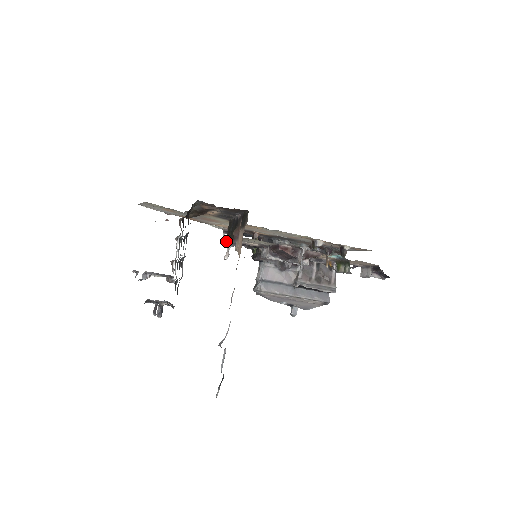
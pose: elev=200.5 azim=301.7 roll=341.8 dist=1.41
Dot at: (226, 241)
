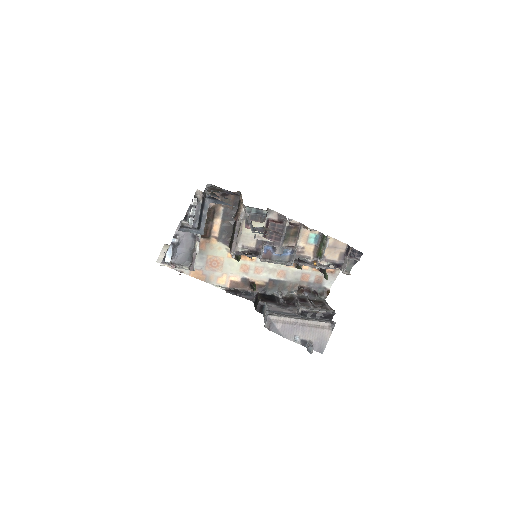
Dot at: (230, 250)
